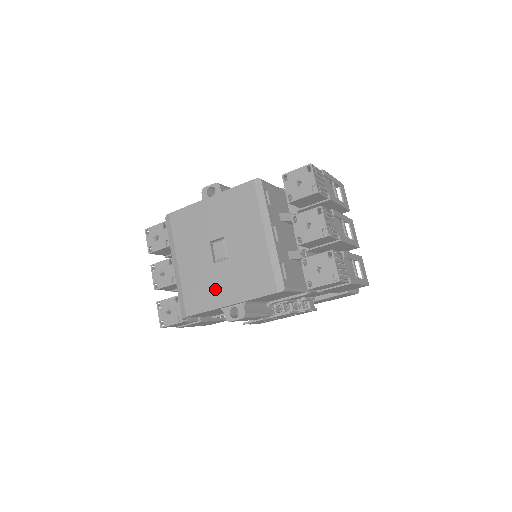
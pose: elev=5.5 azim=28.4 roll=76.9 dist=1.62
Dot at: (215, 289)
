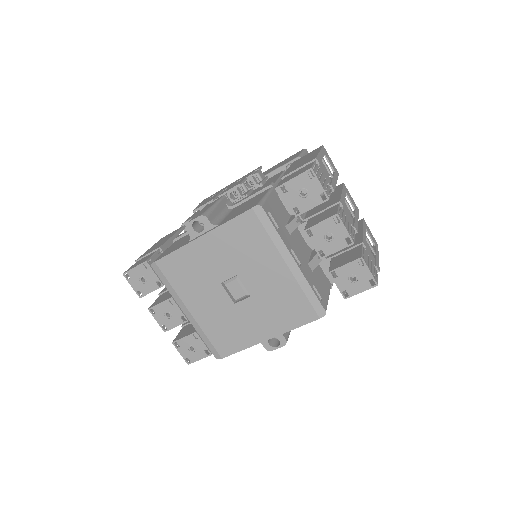
Dot at: (246, 328)
